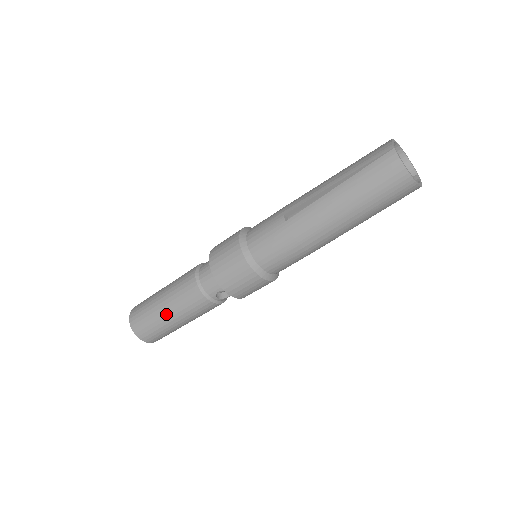
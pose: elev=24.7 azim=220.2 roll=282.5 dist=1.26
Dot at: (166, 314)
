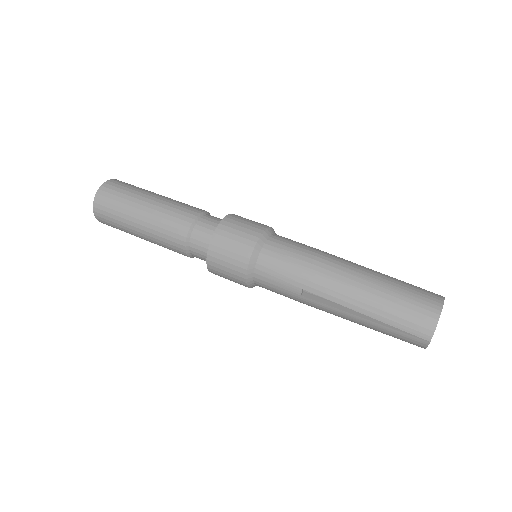
Dot at: occluded
